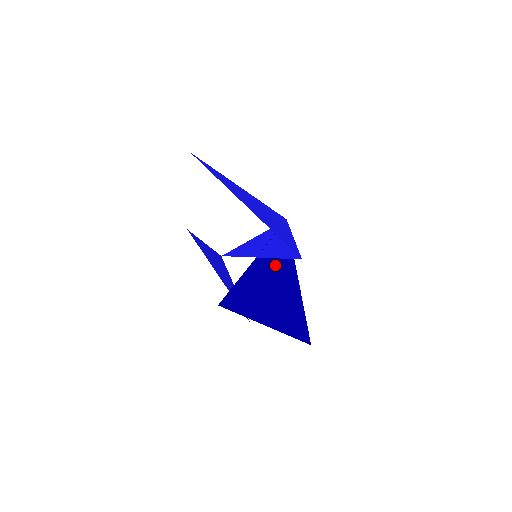
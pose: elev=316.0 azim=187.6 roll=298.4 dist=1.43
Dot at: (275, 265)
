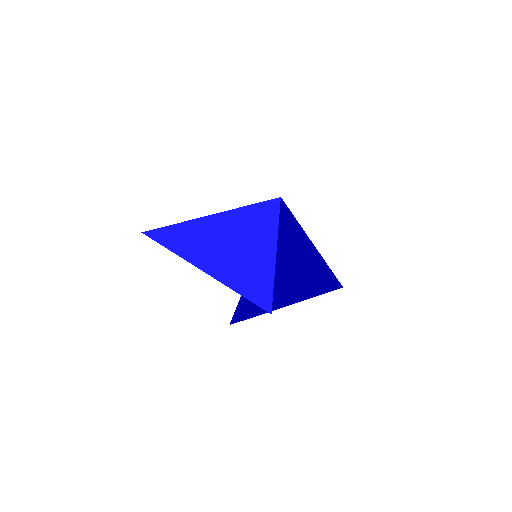
Dot at: (279, 253)
